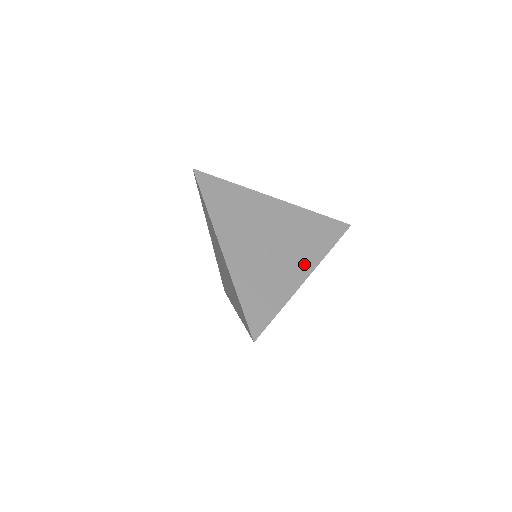
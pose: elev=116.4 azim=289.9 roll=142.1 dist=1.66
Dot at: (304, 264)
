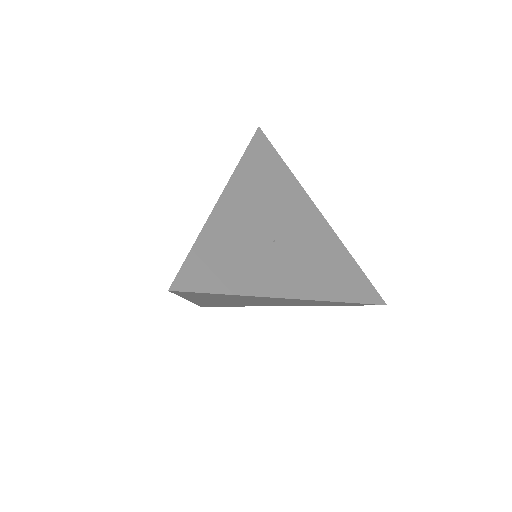
Dot at: (300, 285)
